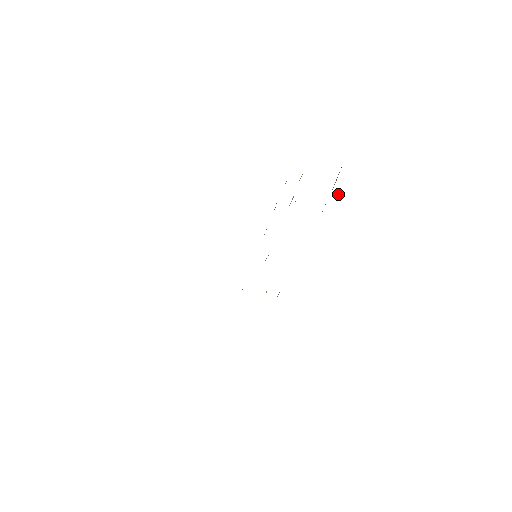
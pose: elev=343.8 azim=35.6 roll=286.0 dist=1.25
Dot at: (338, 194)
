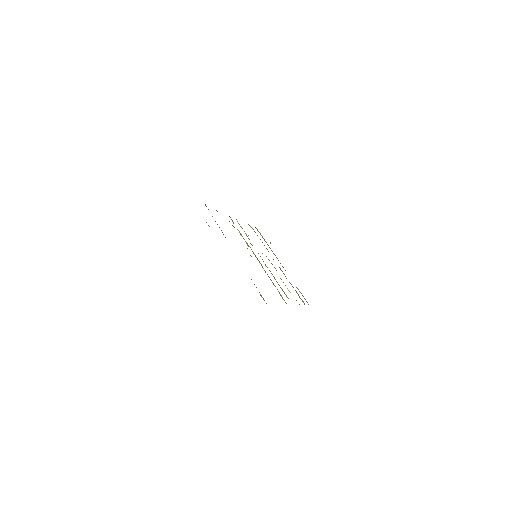
Dot at: (270, 243)
